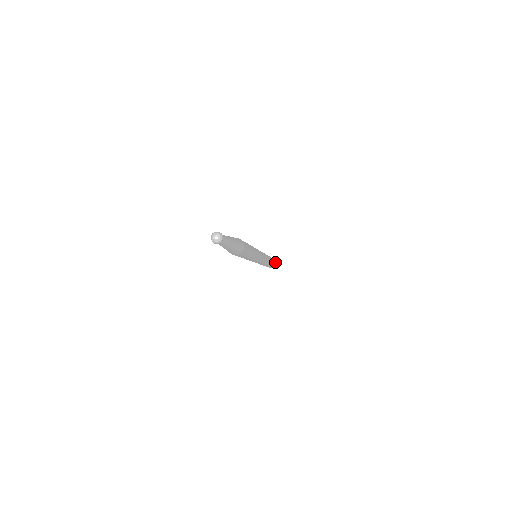
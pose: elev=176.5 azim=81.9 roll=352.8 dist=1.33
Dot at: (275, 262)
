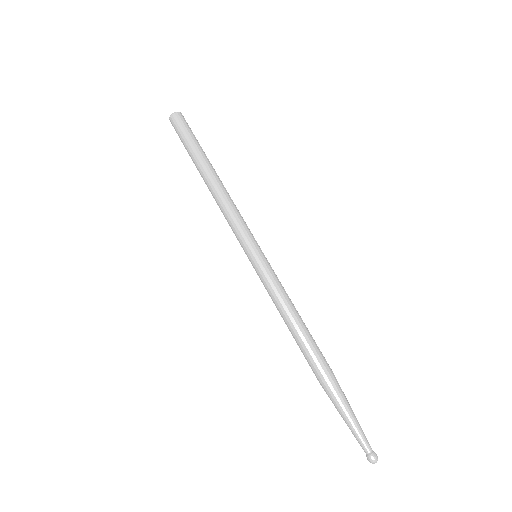
Dot at: (190, 130)
